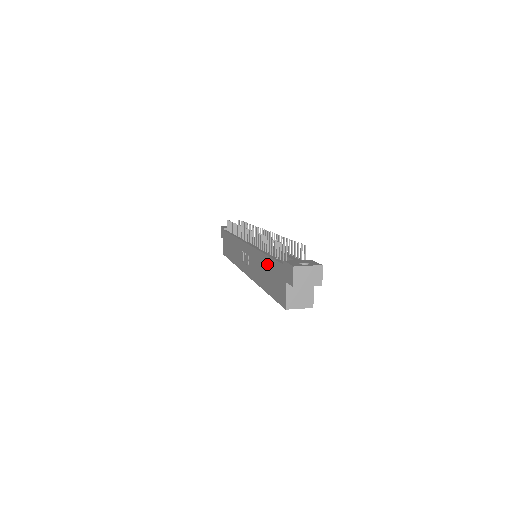
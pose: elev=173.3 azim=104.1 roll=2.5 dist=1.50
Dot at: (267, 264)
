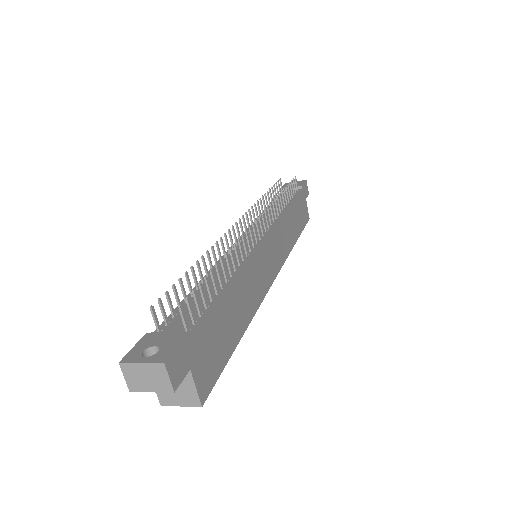
Dot at: occluded
